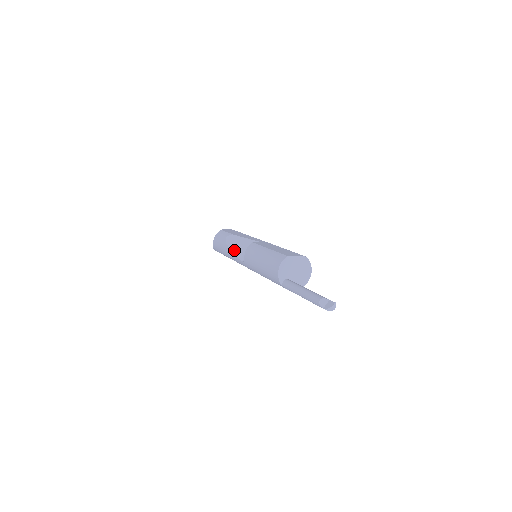
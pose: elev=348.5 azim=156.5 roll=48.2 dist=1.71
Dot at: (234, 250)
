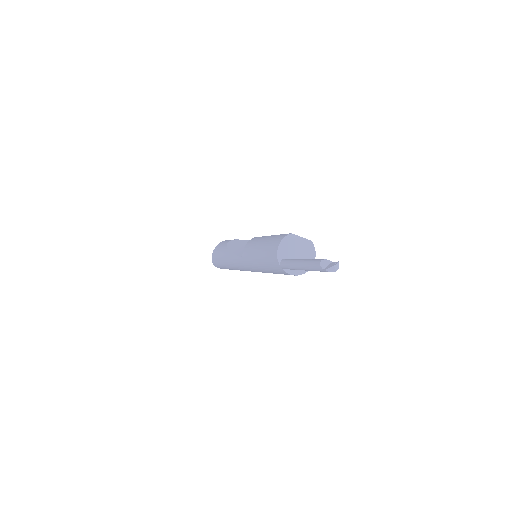
Dot at: (234, 250)
